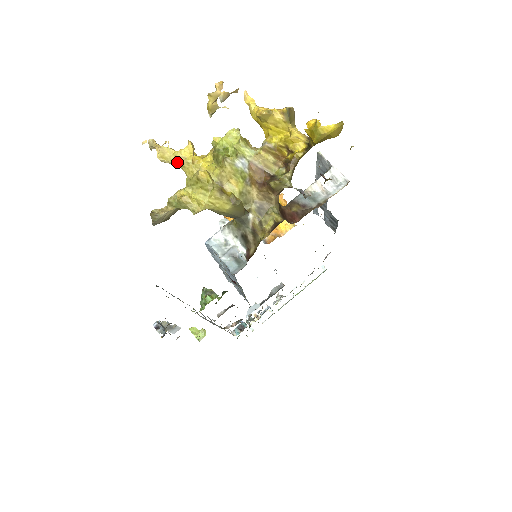
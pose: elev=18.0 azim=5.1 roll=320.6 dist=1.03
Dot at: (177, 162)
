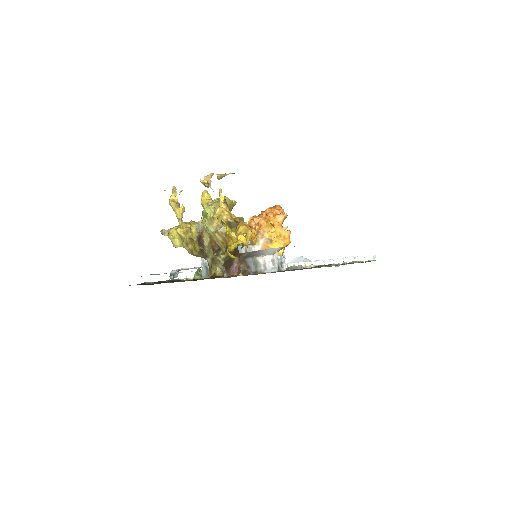
Dot at: (175, 213)
